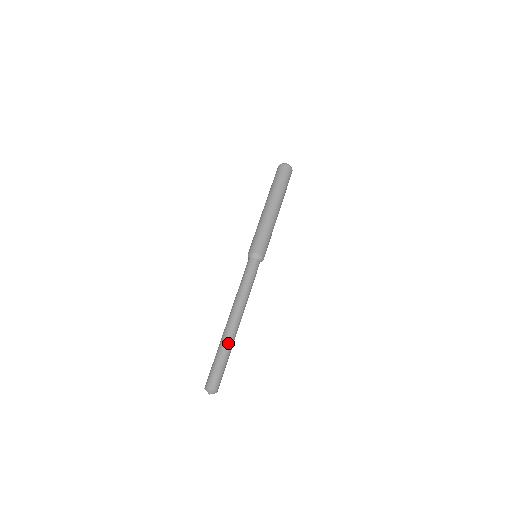
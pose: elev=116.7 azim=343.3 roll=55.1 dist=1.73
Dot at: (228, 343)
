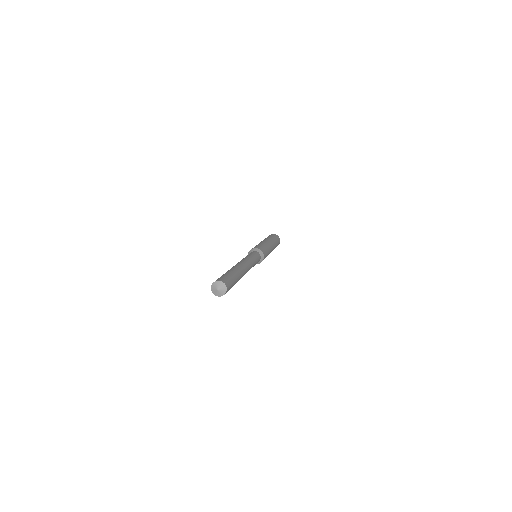
Dot at: (239, 272)
